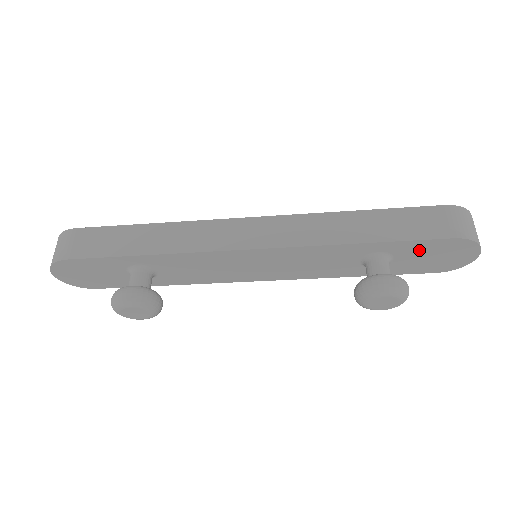
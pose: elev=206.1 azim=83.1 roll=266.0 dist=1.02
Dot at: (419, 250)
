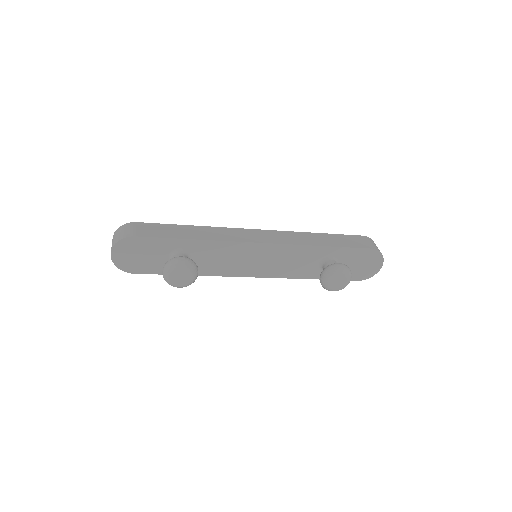
Dot at: (353, 257)
